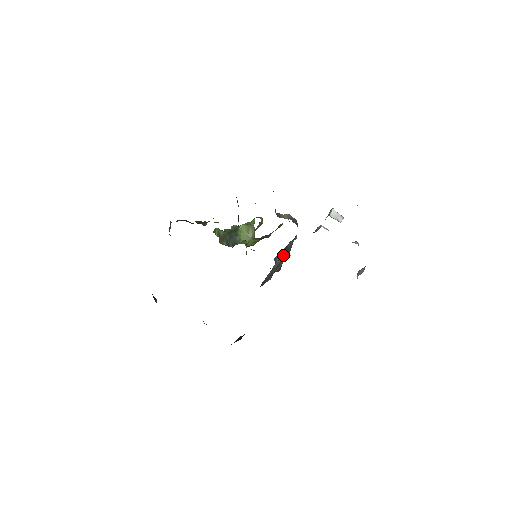
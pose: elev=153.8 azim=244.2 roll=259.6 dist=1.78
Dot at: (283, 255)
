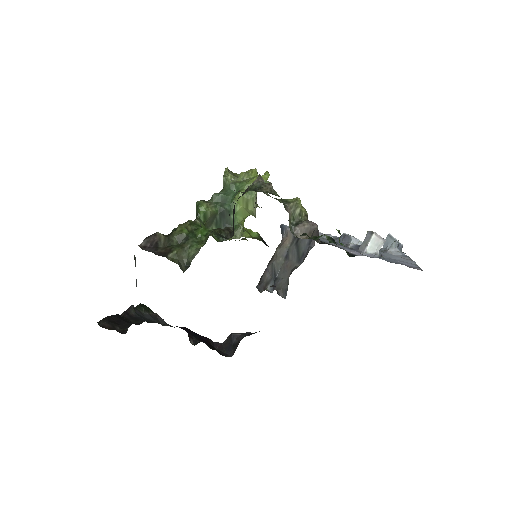
Dot at: (292, 248)
